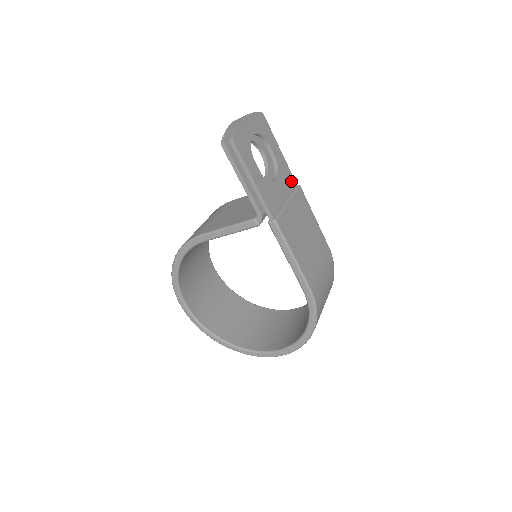
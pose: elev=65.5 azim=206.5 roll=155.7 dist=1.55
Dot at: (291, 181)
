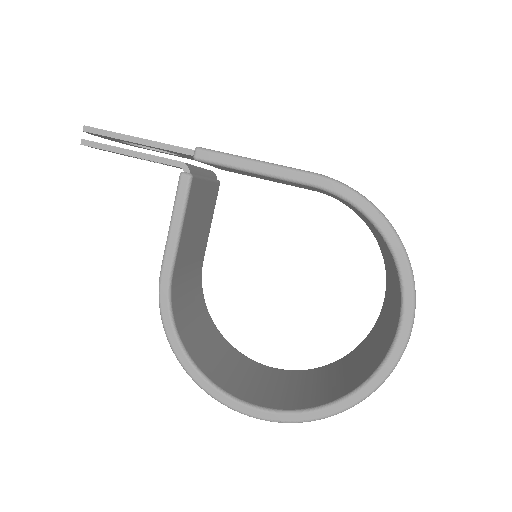
Dot at: occluded
